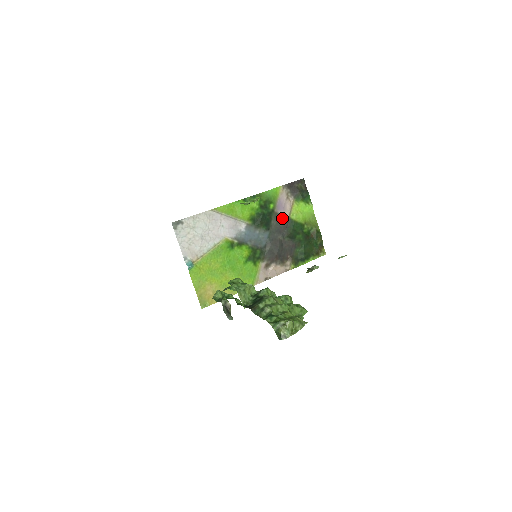
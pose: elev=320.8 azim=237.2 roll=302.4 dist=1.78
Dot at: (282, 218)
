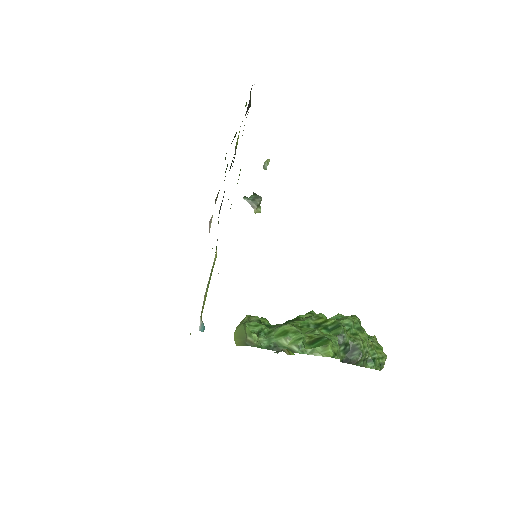
Dot at: (234, 158)
